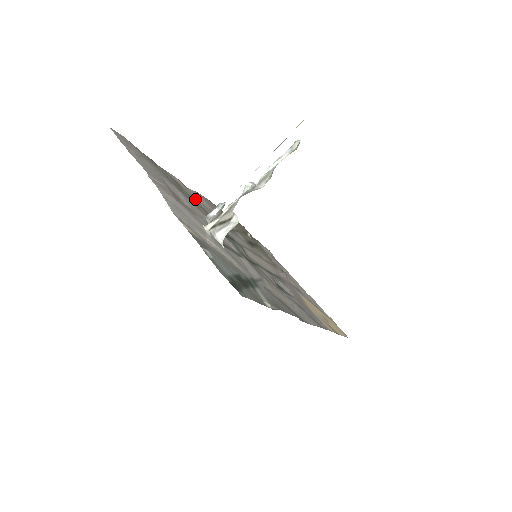
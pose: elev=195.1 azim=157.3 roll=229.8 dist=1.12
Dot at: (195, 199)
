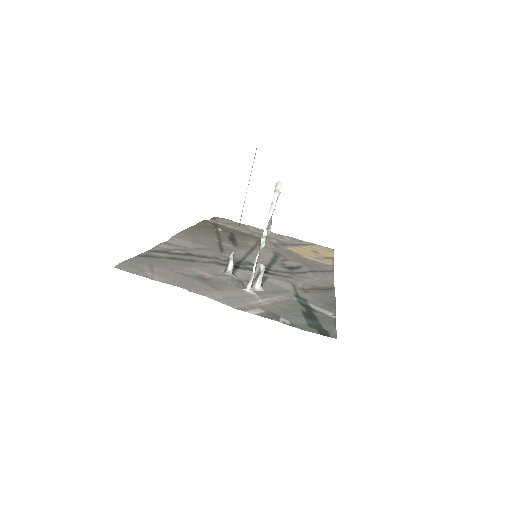
Dot at: (188, 251)
